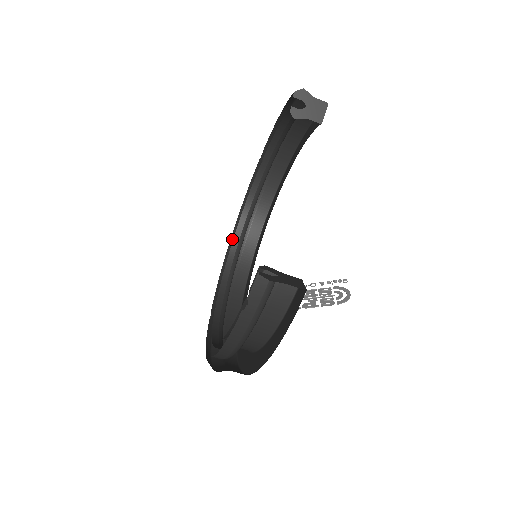
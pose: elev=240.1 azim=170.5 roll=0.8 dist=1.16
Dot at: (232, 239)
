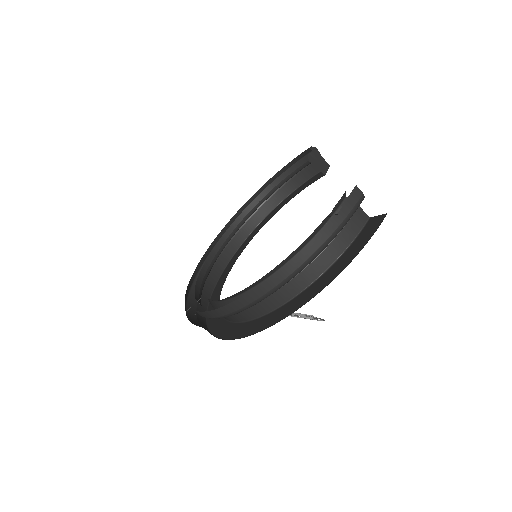
Dot at: (198, 265)
